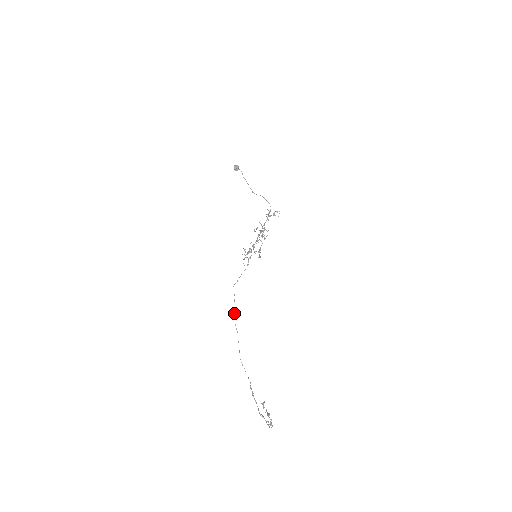
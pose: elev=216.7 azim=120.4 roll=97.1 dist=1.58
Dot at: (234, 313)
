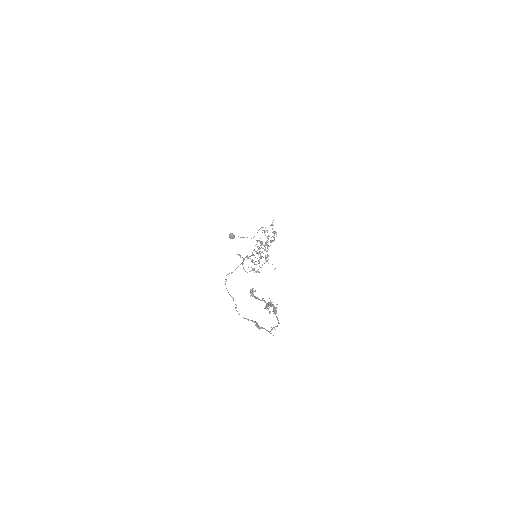
Dot at: occluded
